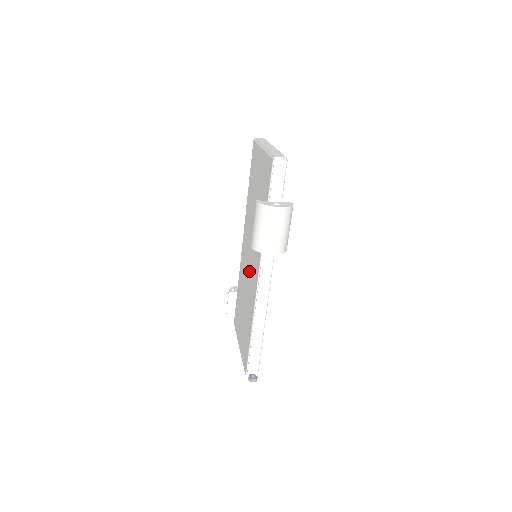
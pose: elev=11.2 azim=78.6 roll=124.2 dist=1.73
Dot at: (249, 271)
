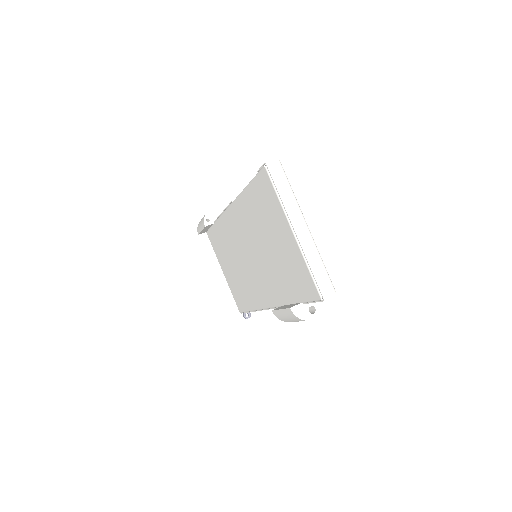
Dot at: (248, 267)
